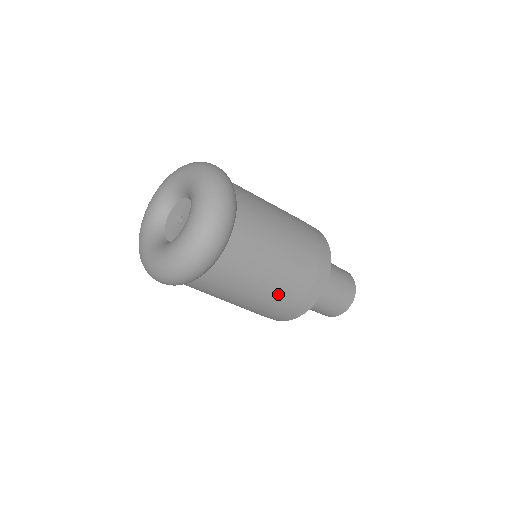
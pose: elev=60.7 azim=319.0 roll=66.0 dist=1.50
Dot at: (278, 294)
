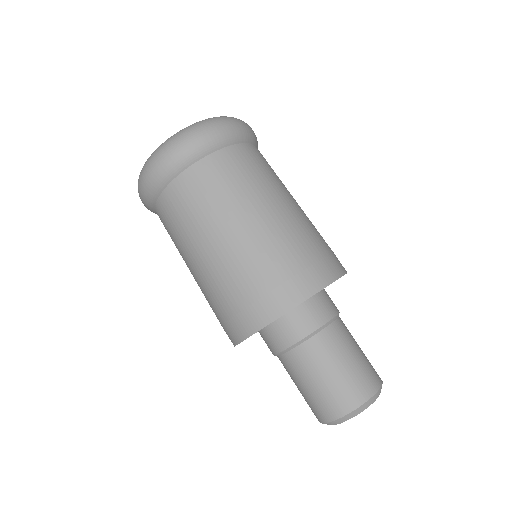
Dot at: (244, 257)
